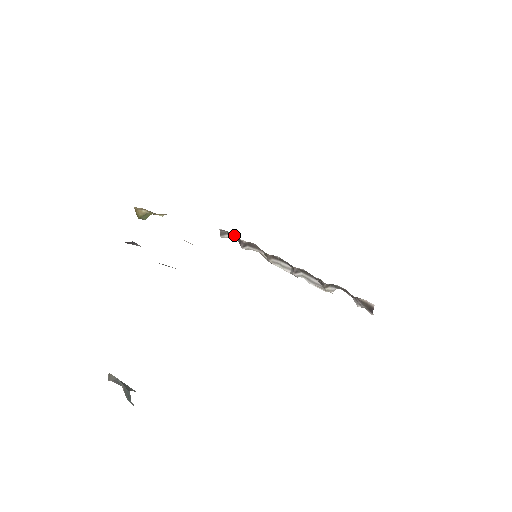
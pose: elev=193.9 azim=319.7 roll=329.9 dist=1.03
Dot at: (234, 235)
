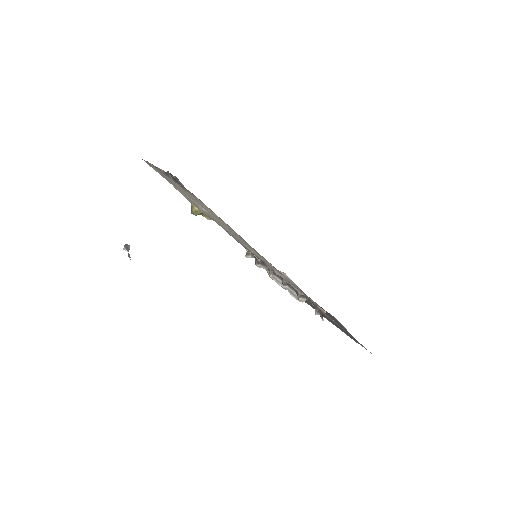
Dot at: occluded
